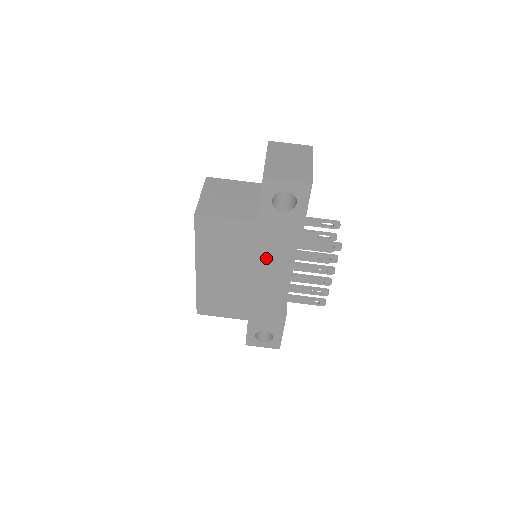
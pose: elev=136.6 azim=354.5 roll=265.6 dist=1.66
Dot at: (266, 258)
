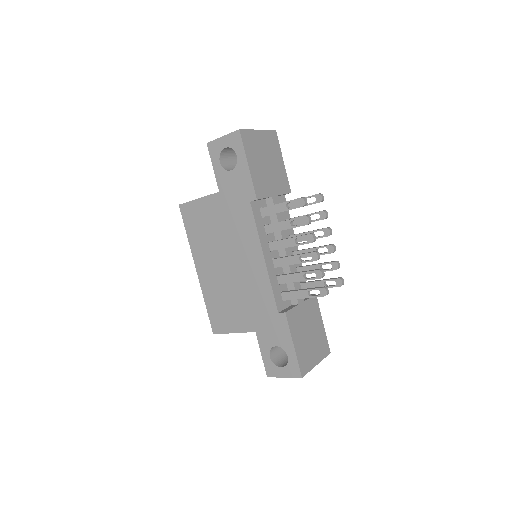
Dot at: (239, 233)
